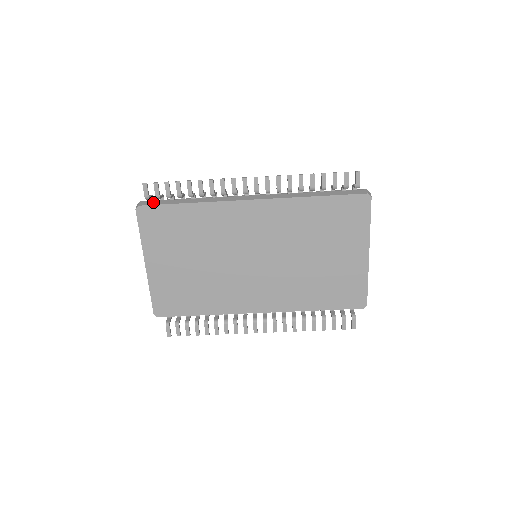
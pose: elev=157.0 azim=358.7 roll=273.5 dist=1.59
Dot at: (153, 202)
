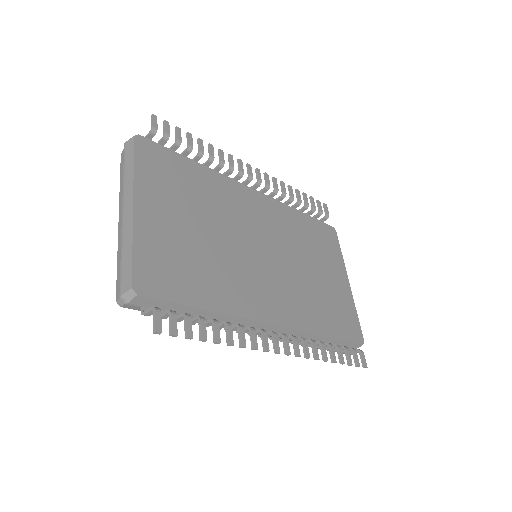
Dot at: occluded
